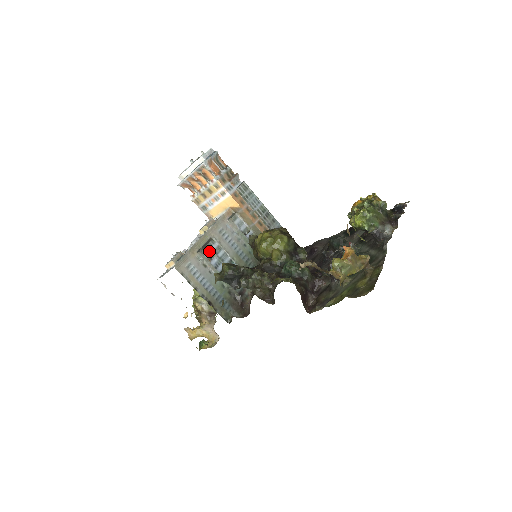
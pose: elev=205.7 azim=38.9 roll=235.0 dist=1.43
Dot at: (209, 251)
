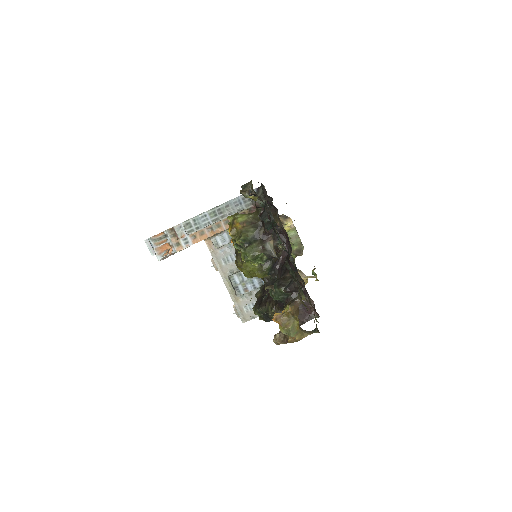
Dot at: (239, 287)
